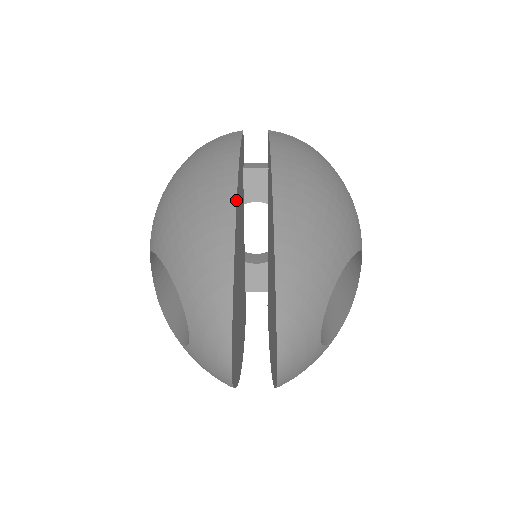
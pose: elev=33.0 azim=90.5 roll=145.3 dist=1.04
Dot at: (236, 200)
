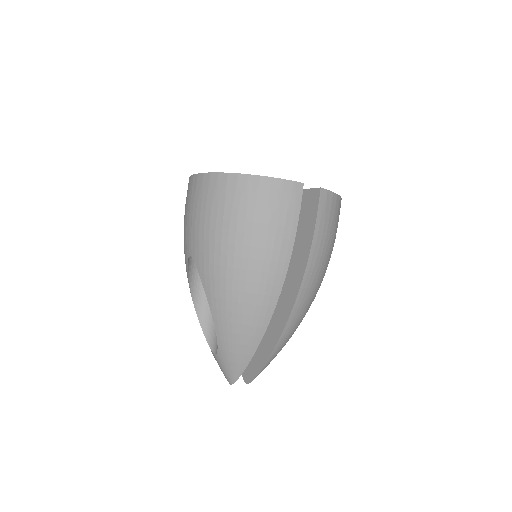
Dot at: occluded
